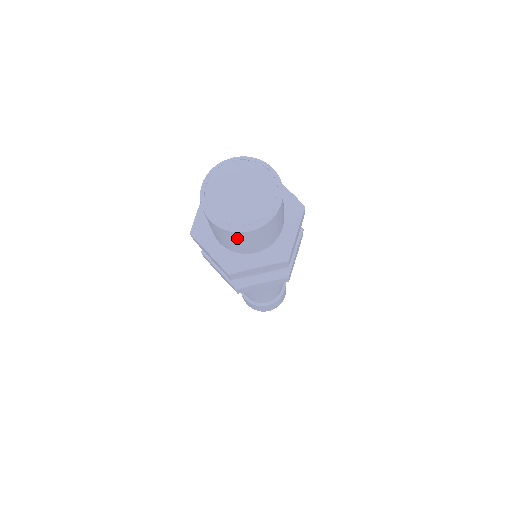
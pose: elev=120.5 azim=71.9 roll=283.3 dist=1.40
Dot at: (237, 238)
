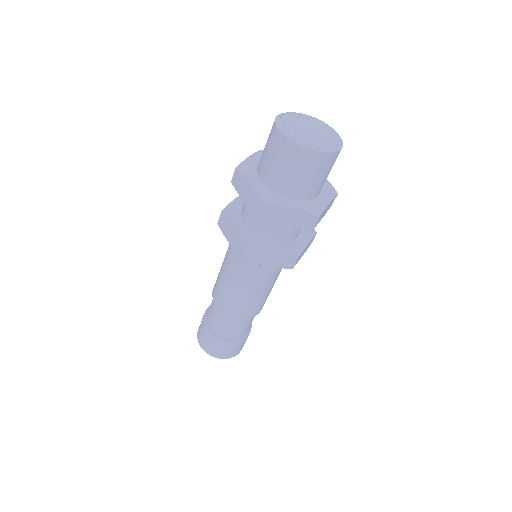
Dot at: (328, 165)
